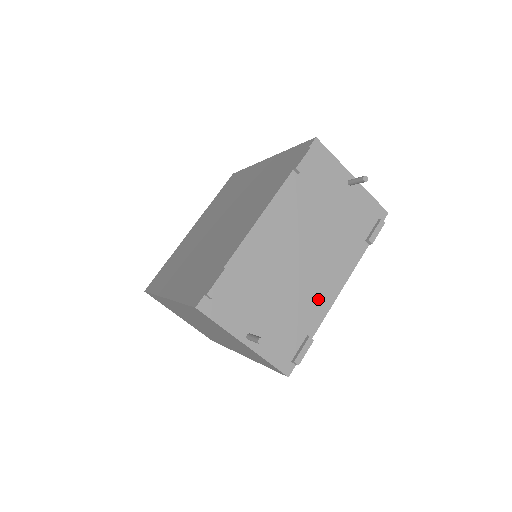
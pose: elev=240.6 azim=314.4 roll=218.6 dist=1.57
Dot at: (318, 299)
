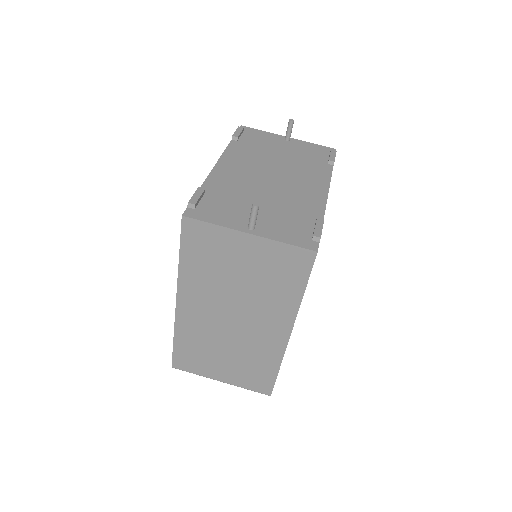
Dot at: (308, 199)
